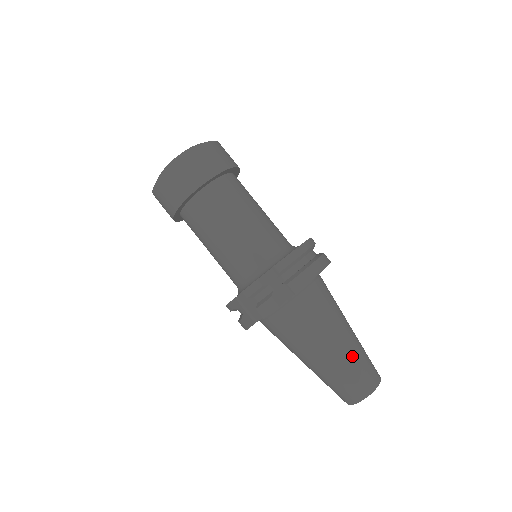
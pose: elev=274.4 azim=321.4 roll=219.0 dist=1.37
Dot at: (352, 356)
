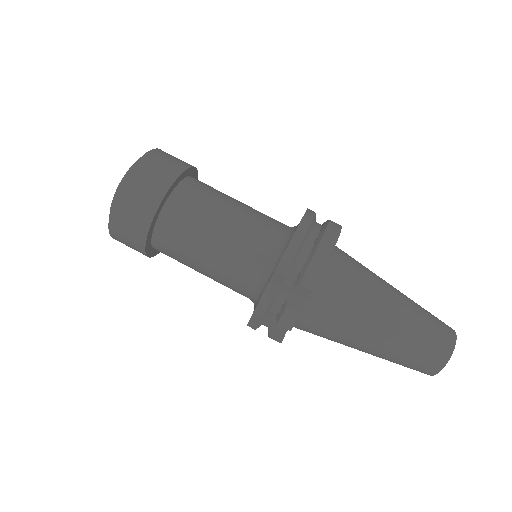
Dot at: (410, 326)
